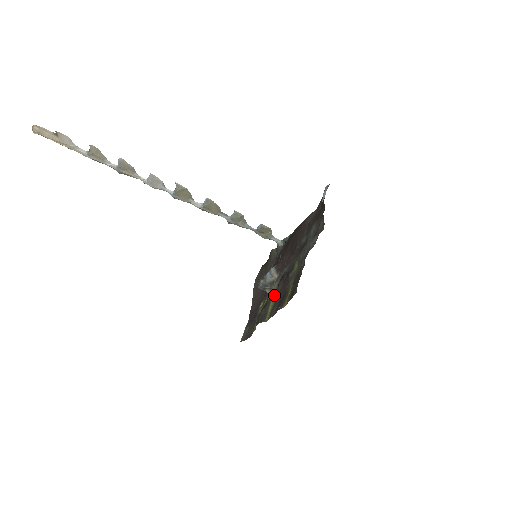
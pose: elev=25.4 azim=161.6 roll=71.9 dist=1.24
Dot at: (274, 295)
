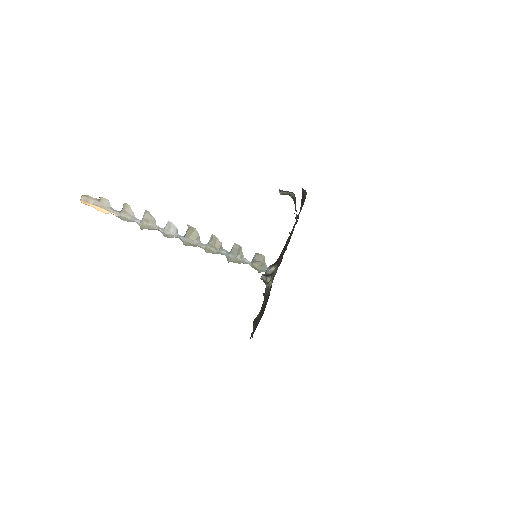
Dot at: occluded
